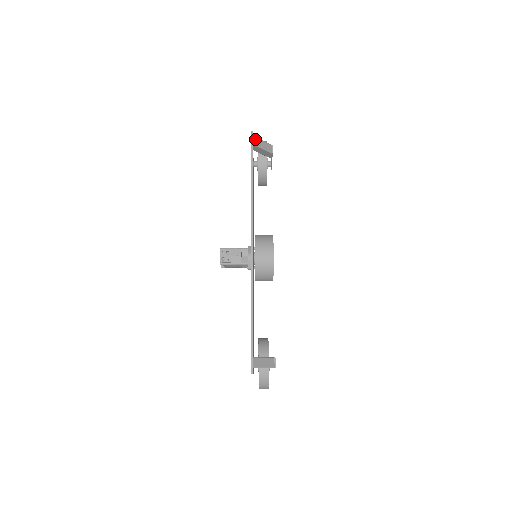
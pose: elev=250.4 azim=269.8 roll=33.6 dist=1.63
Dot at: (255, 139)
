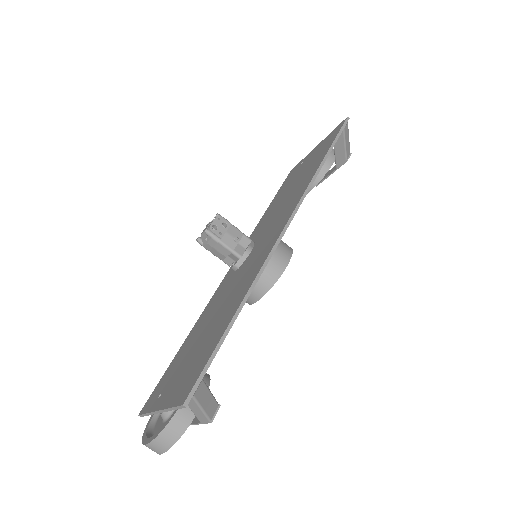
Dot at: (347, 127)
